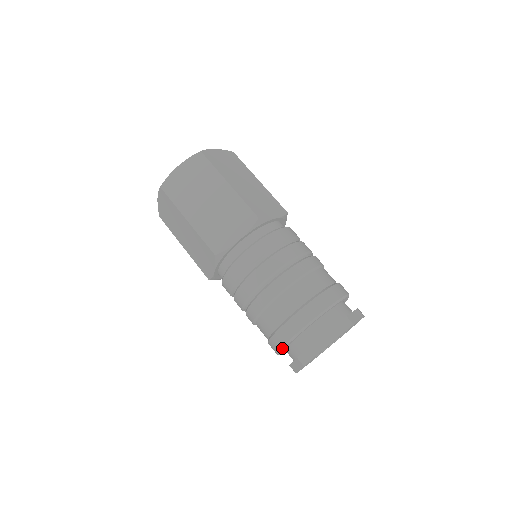
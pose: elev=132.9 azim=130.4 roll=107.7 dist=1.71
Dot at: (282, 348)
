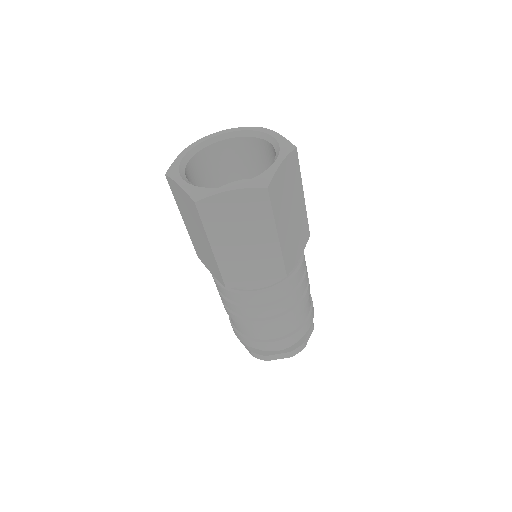
Dot at: occluded
